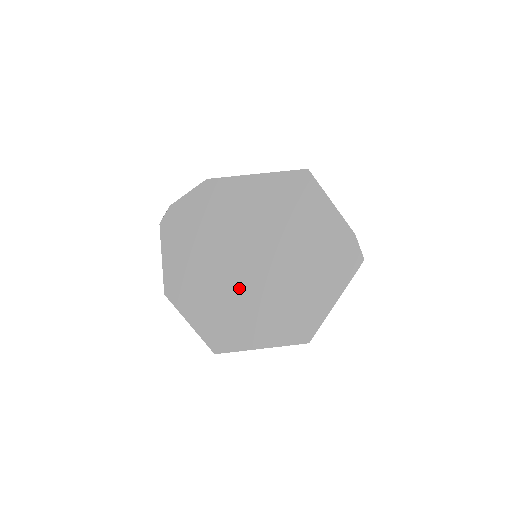
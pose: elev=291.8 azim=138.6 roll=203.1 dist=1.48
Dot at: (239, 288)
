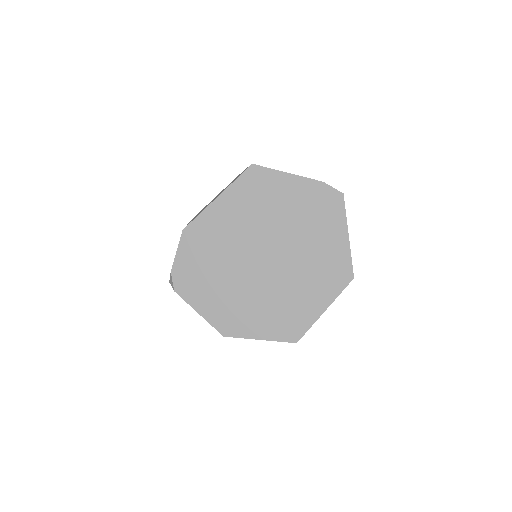
Dot at: (275, 285)
